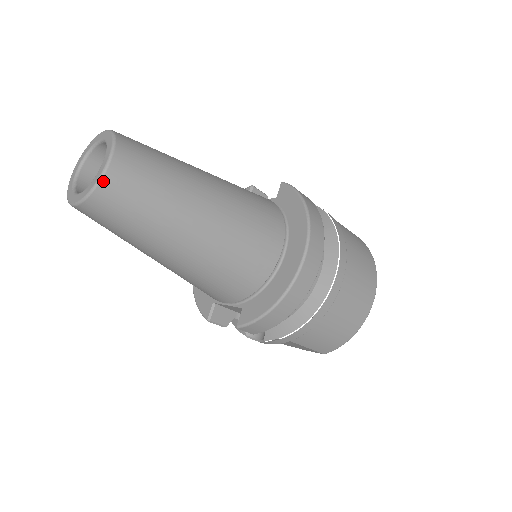
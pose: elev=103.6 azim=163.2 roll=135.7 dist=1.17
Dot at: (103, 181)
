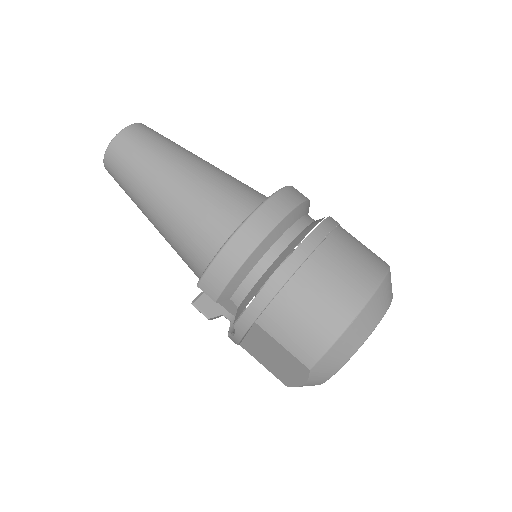
Dot at: (117, 136)
